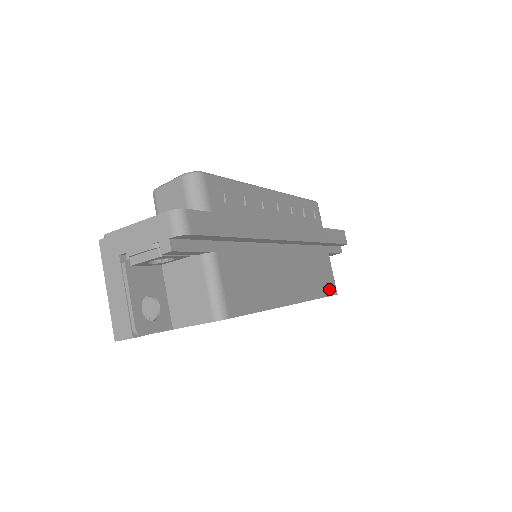
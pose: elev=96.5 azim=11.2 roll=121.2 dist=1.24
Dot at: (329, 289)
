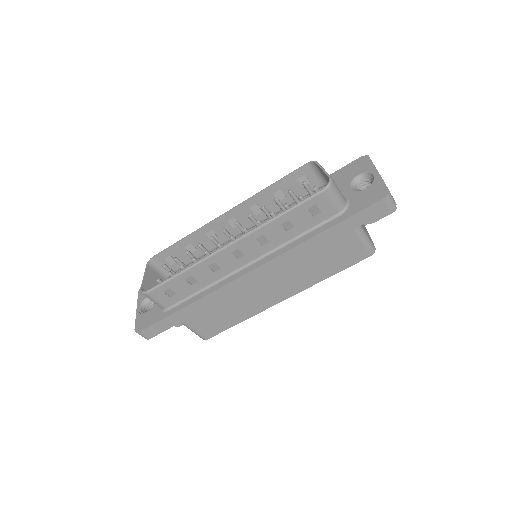
Dot at: (351, 261)
